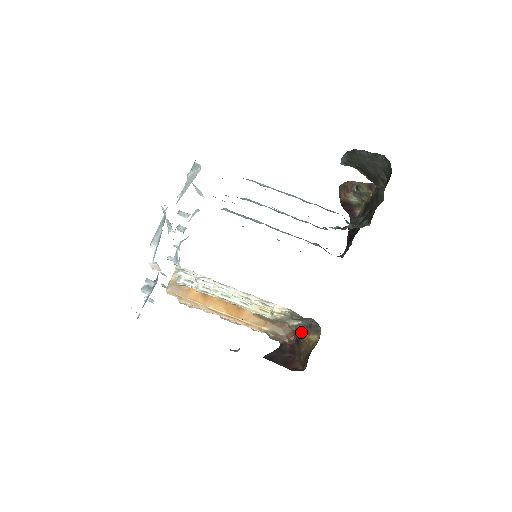
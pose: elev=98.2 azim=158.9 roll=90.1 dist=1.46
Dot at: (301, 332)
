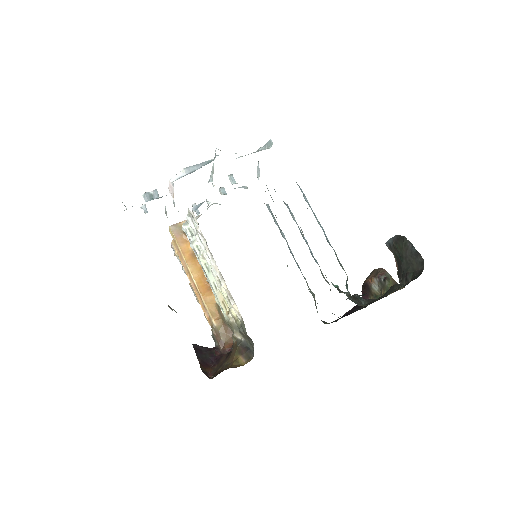
Dot at: (237, 348)
